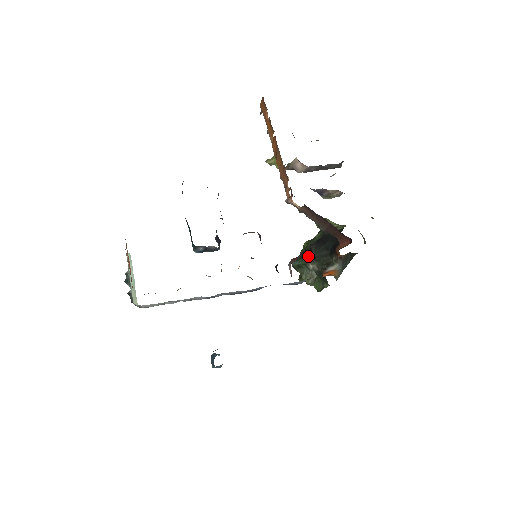
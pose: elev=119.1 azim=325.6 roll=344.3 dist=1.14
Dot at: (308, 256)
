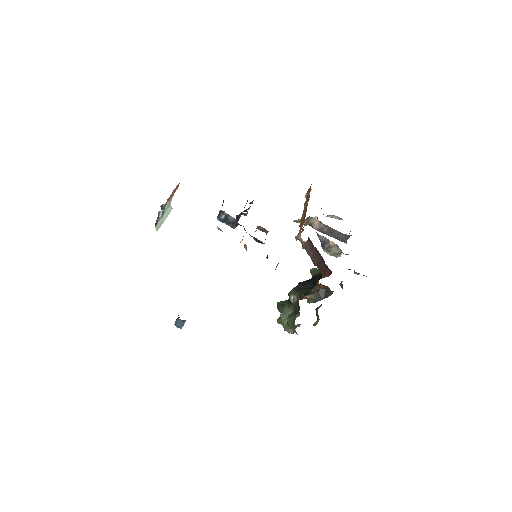
Dot at: (294, 288)
